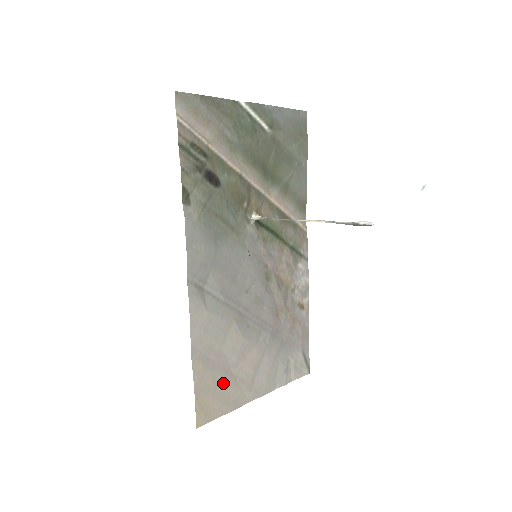
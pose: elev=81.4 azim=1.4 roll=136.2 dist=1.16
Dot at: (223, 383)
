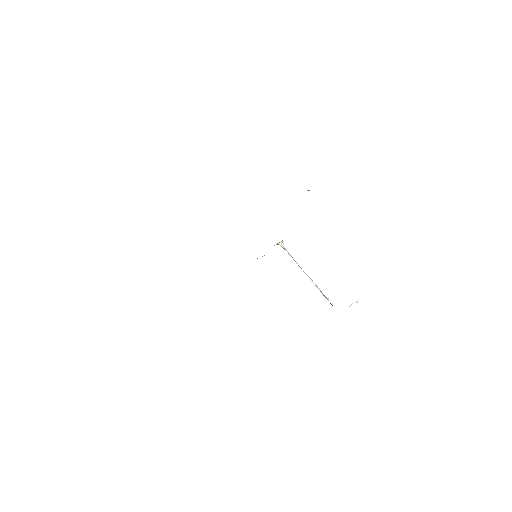
Dot at: occluded
